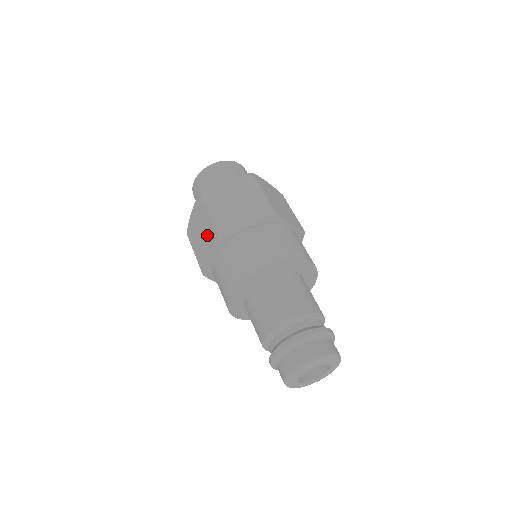
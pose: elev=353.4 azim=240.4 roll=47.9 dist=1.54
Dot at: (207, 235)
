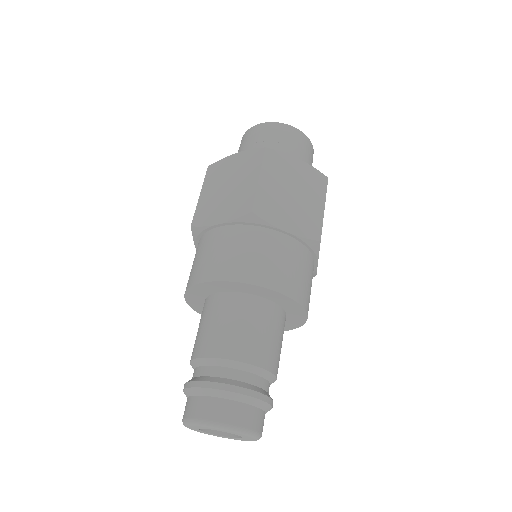
Dot at: occluded
